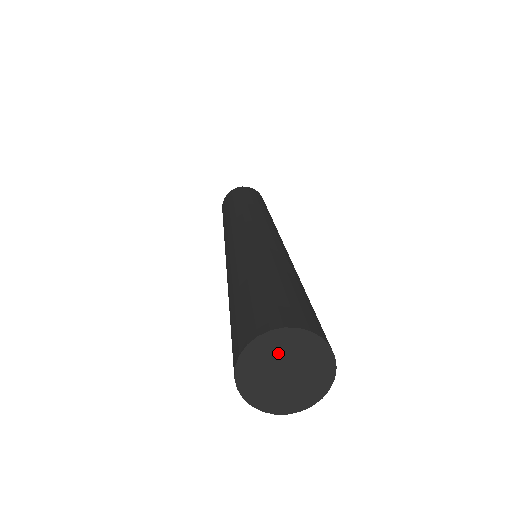
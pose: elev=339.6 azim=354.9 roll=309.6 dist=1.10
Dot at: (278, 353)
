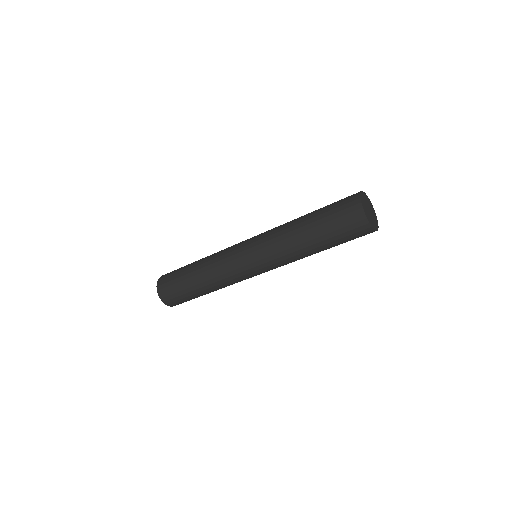
Dot at: (371, 207)
